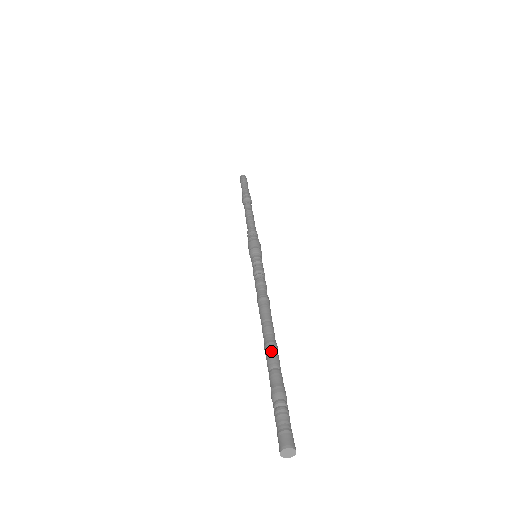
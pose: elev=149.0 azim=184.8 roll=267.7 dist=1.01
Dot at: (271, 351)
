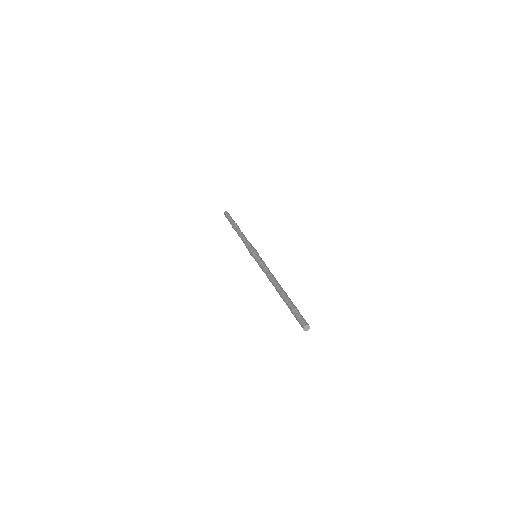
Dot at: occluded
